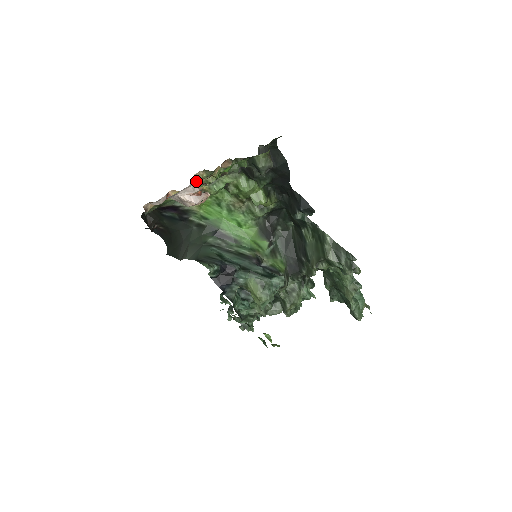
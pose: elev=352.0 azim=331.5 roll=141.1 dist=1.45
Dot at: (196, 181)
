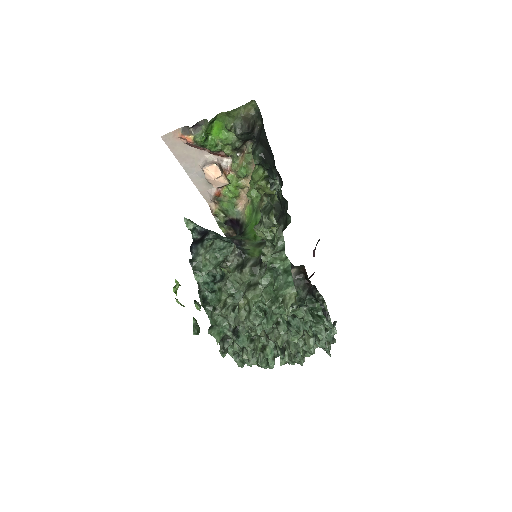
Dot at: (217, 160)
